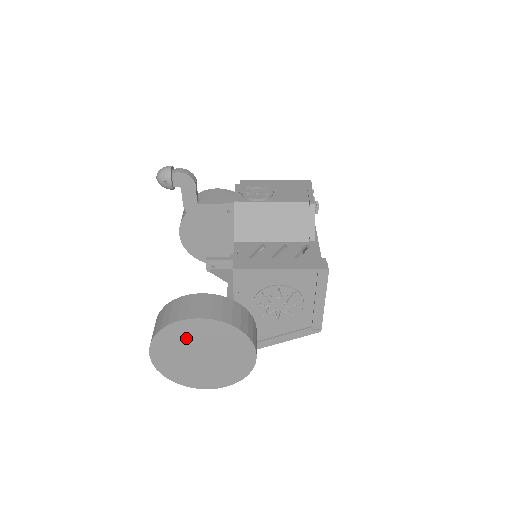
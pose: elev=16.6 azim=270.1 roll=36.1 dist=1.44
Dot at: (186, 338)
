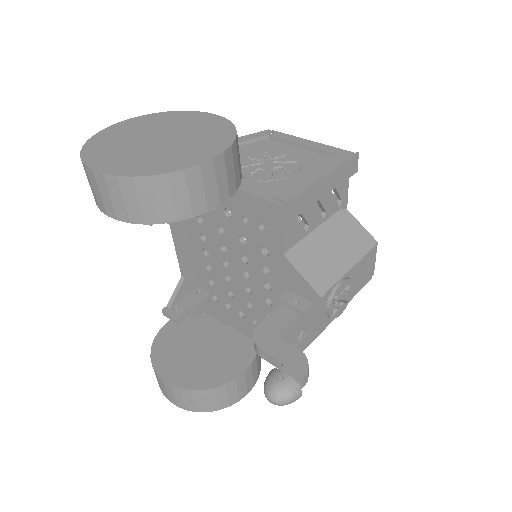
Dot at: occluded
